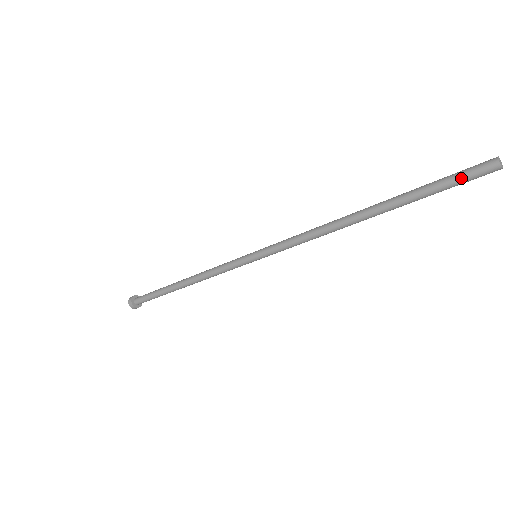
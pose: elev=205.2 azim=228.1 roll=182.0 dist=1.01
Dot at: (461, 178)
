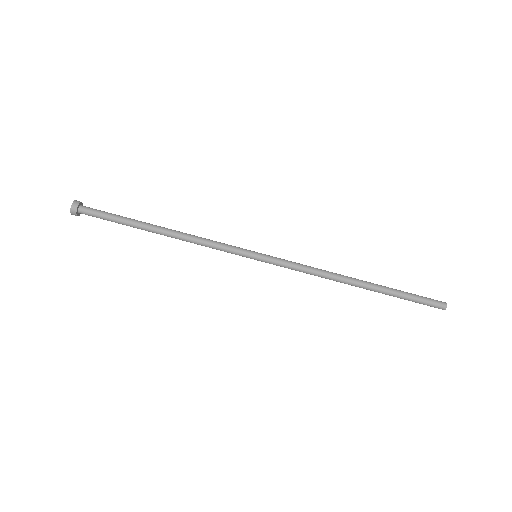
Dot at: (426, 299)
